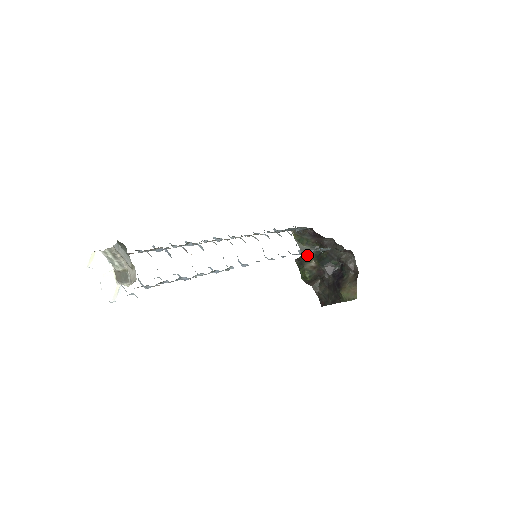
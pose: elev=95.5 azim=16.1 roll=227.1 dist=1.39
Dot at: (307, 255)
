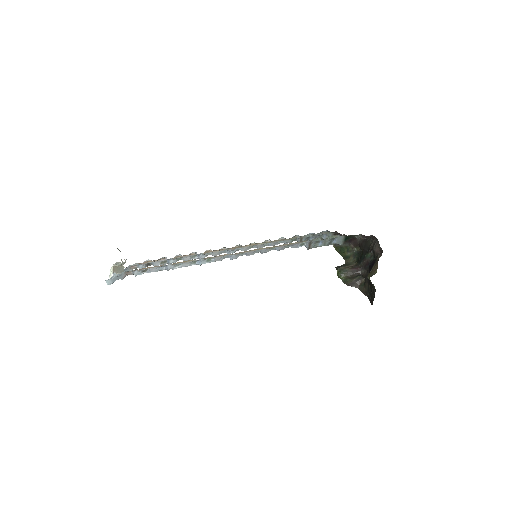
Dot at: (350, 261)
